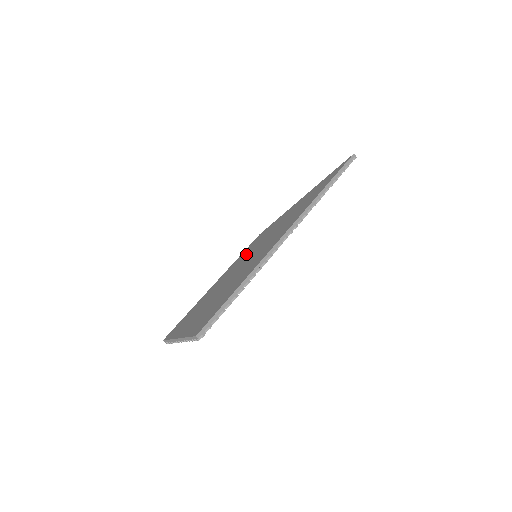
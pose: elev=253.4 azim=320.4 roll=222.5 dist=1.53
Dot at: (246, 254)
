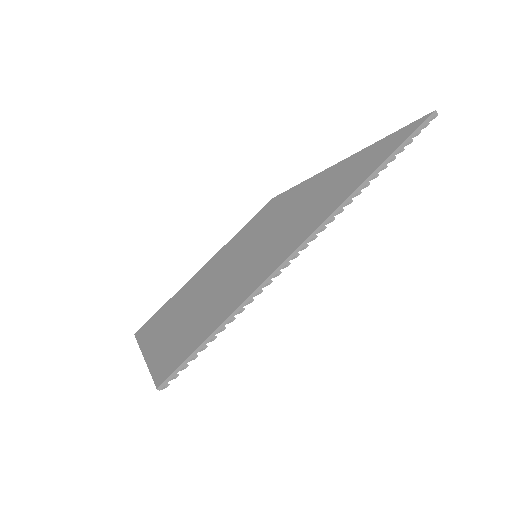
Dot at: (247, 237)
